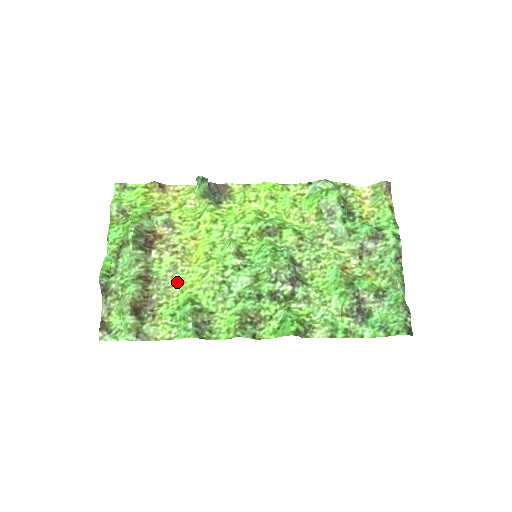
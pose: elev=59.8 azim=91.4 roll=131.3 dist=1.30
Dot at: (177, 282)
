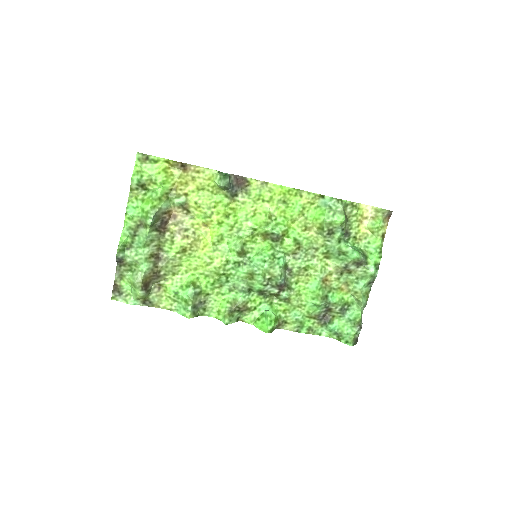
Dot at: (183, 263)
